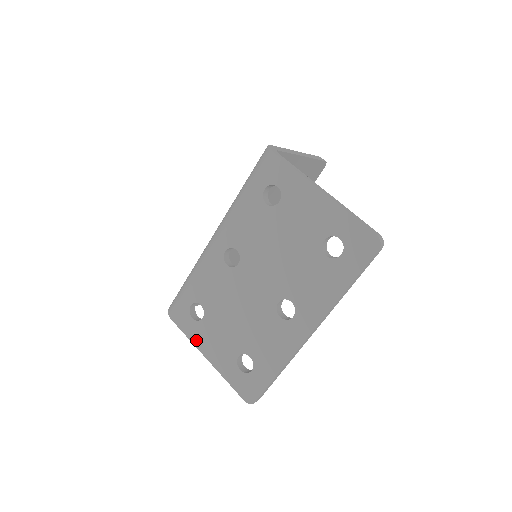
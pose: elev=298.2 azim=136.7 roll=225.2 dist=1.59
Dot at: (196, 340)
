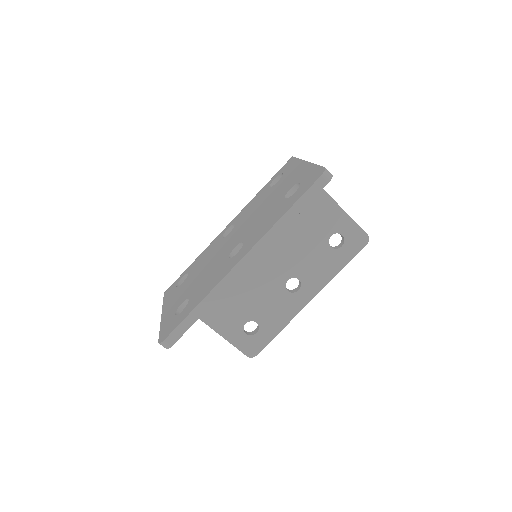
Dot at: (166, 302)
